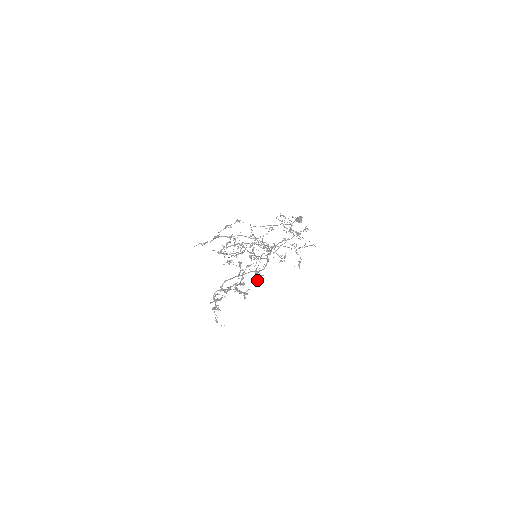
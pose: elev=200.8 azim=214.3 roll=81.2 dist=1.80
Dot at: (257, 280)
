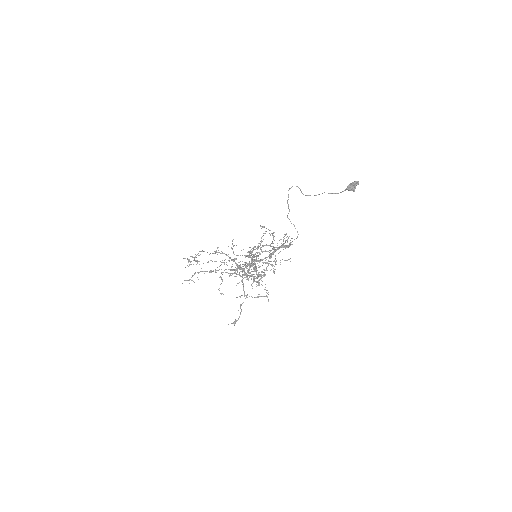
Dot at: (275, 261)
